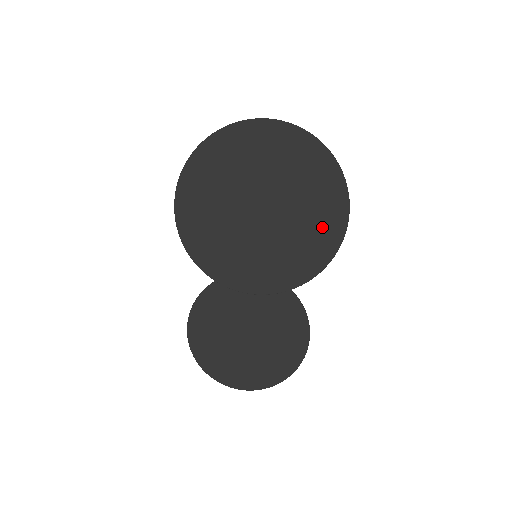
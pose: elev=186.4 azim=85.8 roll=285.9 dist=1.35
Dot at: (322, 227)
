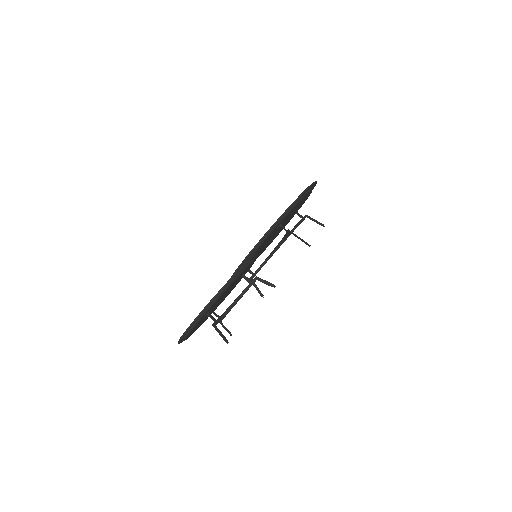
Dot at: occluded
